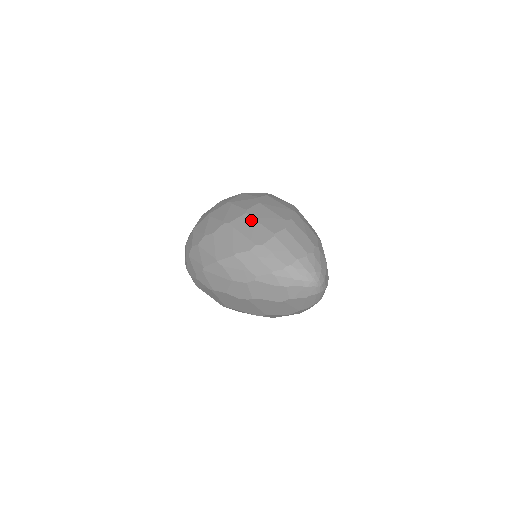
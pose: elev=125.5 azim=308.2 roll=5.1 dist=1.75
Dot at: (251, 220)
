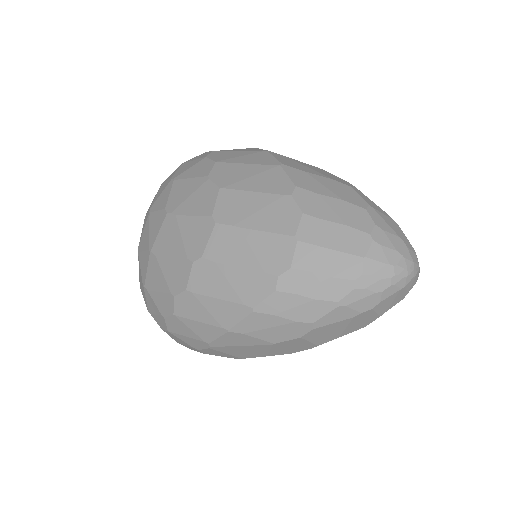
Dot at: (235, 233)
